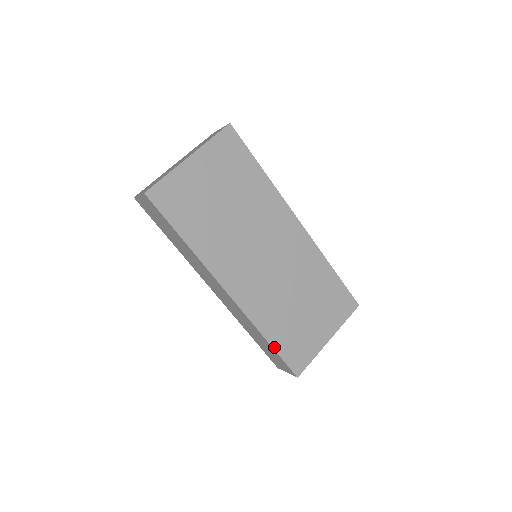
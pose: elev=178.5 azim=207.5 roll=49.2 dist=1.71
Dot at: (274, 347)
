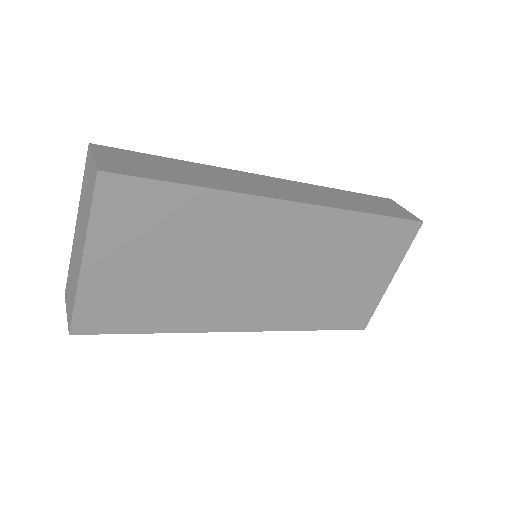
Dot at: (325, 329)
